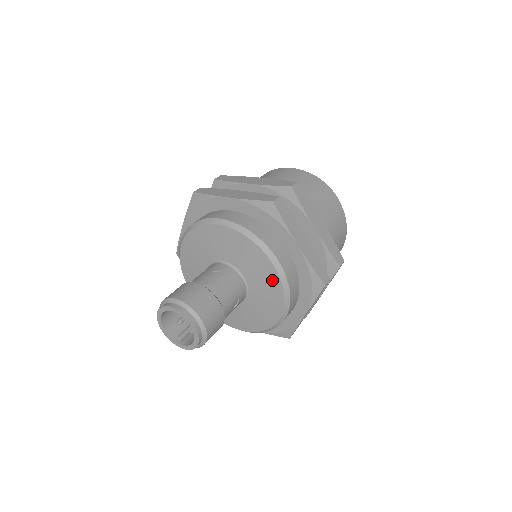
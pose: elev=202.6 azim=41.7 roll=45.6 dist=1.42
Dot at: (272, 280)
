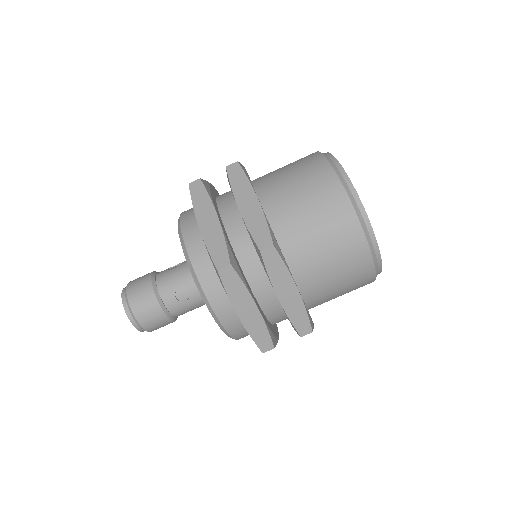
Dot at: occluded
